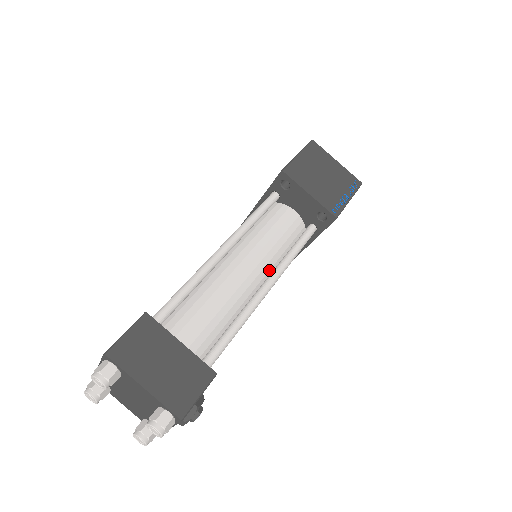
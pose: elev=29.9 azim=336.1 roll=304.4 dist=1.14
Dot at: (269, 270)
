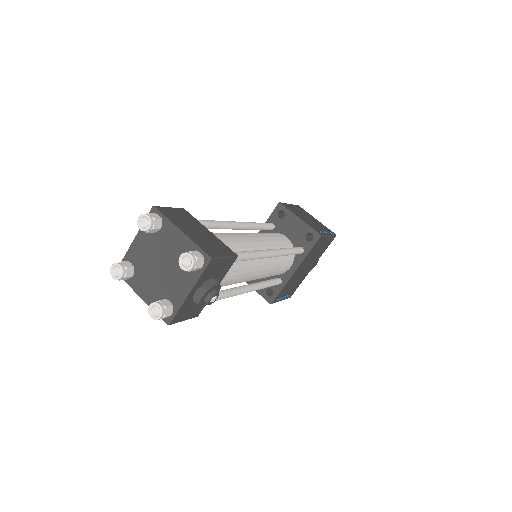
Dot at: occluded
